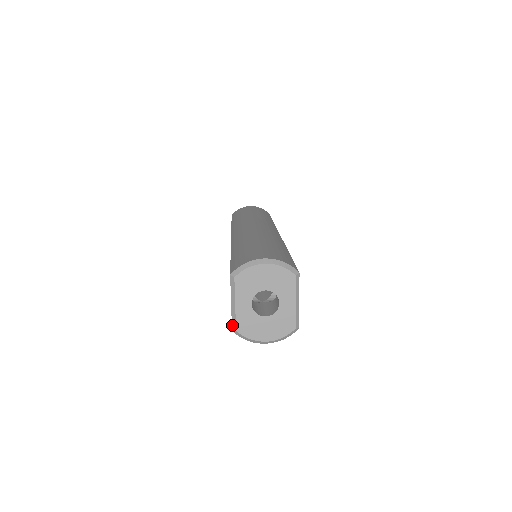
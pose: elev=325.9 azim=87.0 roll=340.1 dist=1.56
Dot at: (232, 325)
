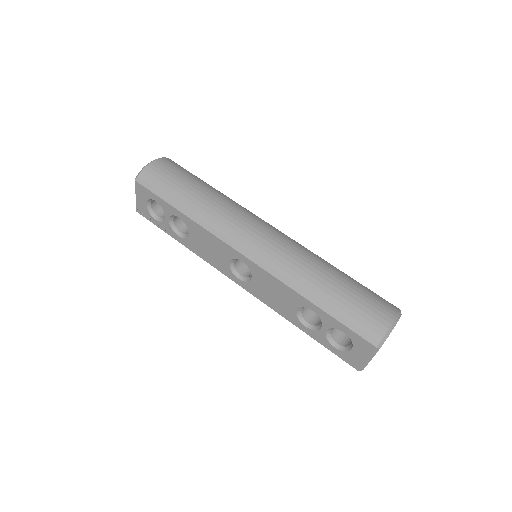
Dot at: (361, 369)
